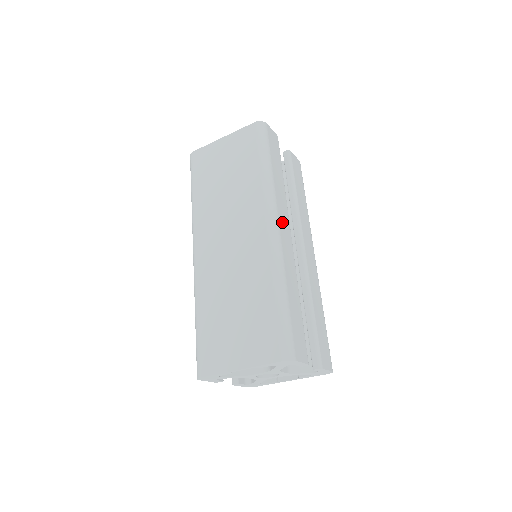
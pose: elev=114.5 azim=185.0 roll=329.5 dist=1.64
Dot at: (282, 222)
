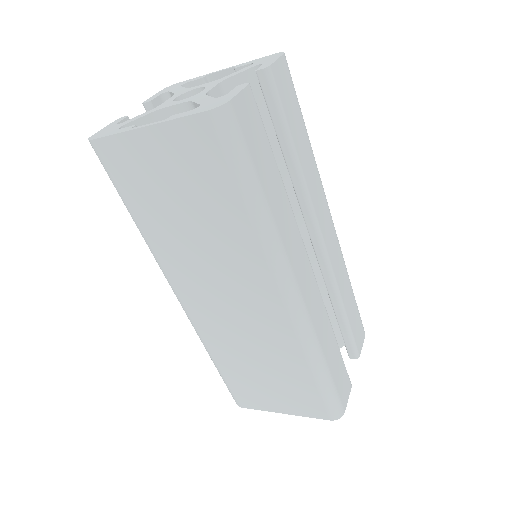
Dot at: (300, 273)
